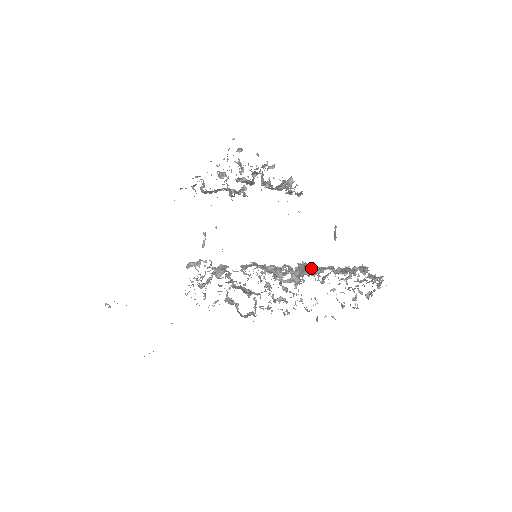
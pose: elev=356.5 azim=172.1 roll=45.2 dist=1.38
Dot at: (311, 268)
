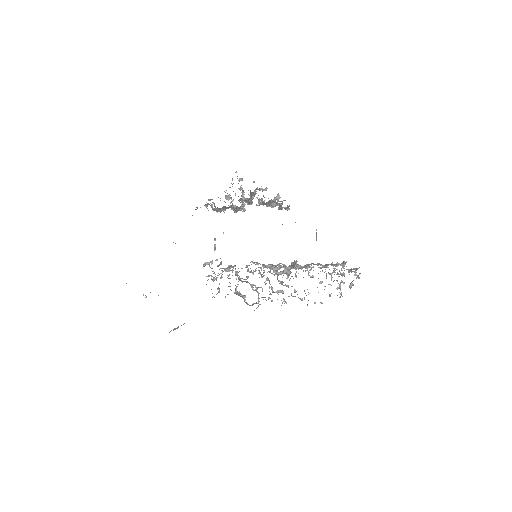
Dot at: (302, 266)
